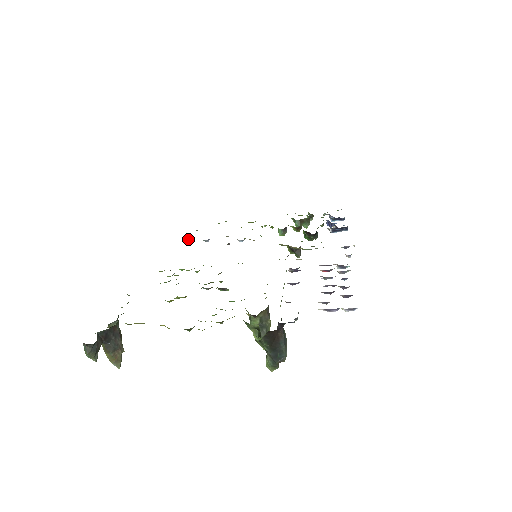
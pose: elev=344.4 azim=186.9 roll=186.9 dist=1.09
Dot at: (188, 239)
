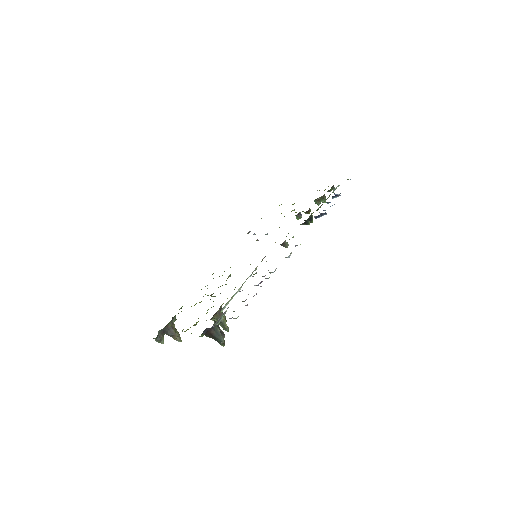
Dot at: (249, 232)
